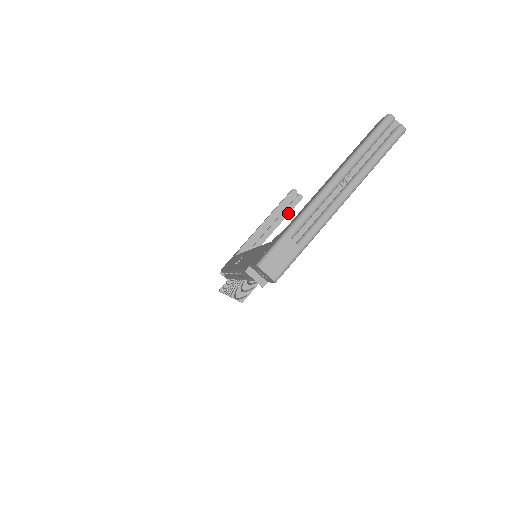
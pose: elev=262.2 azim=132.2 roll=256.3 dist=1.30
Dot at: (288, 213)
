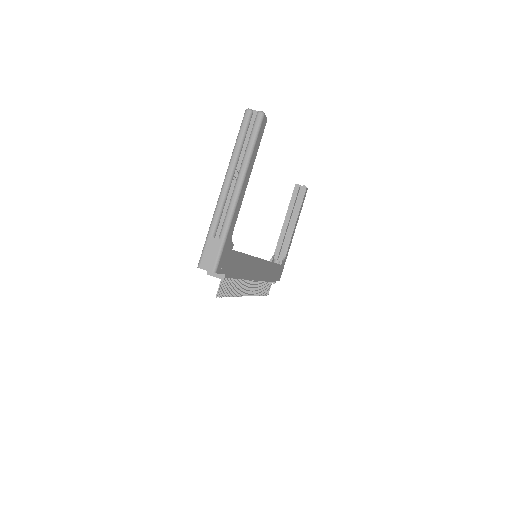
Dot at: (300, 206)
